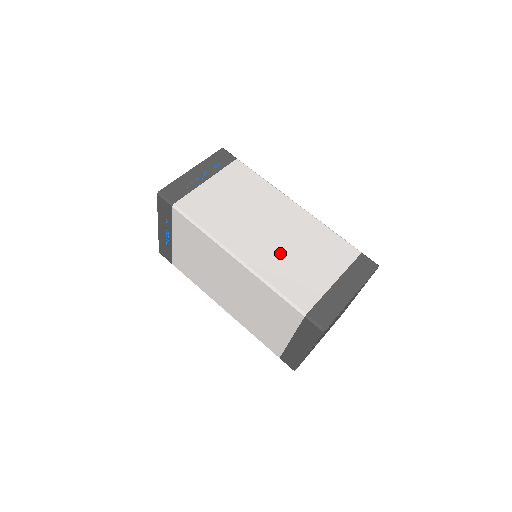
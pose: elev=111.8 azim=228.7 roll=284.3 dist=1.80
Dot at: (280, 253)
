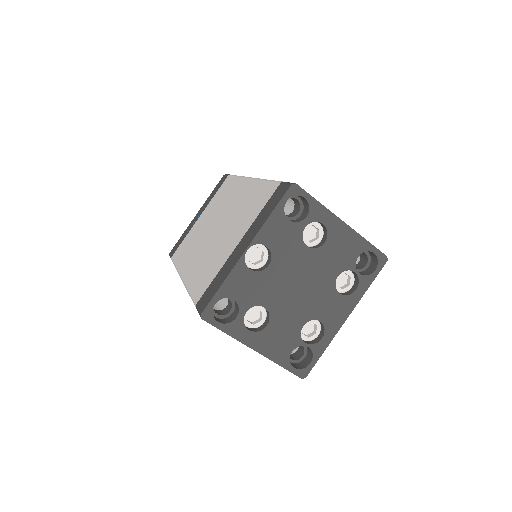
Dot at: occluded
